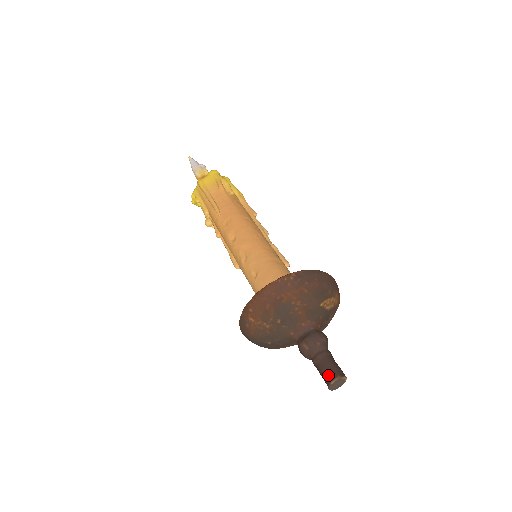
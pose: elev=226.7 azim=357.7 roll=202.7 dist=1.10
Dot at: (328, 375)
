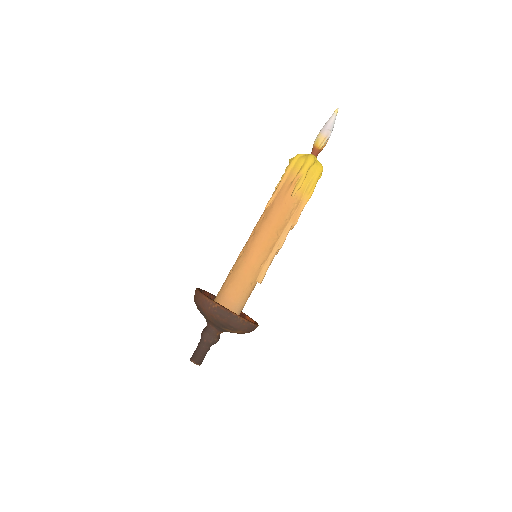
Dot at: (193, 356)
